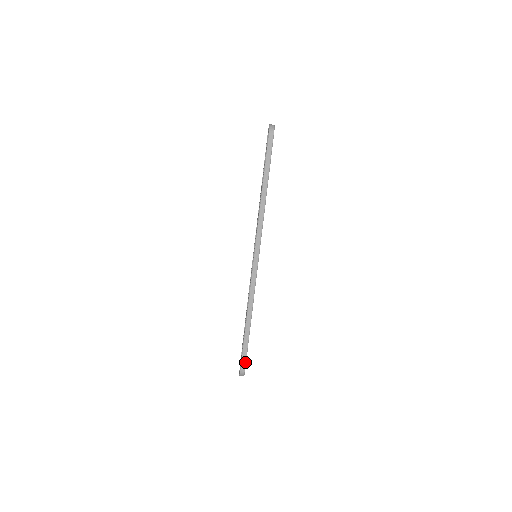
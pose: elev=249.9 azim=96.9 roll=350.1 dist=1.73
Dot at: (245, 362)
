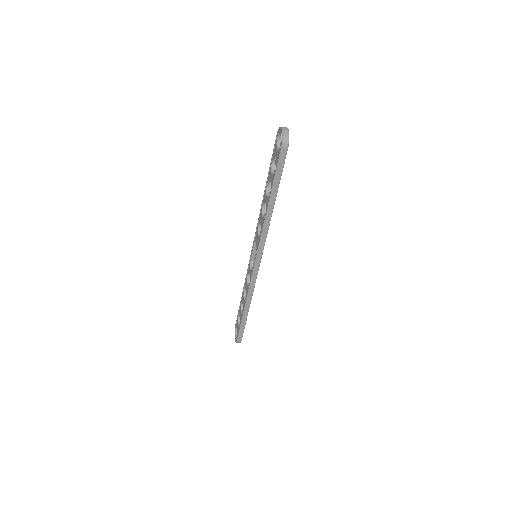
Dot at: (242, 336)
